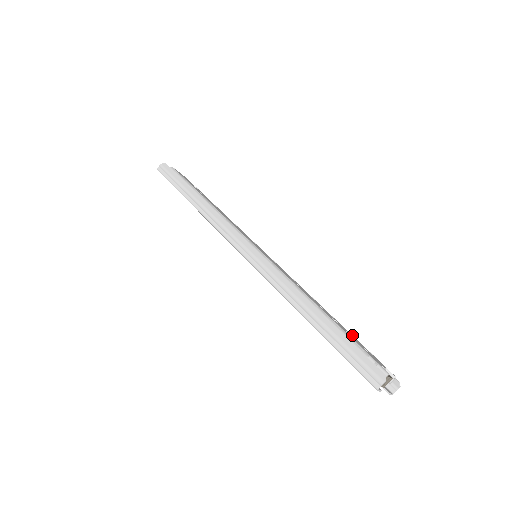
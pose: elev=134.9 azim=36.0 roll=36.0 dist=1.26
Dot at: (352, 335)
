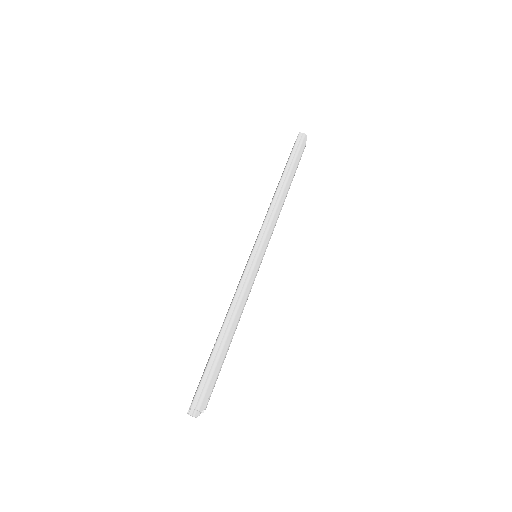
Dot at: occluded
